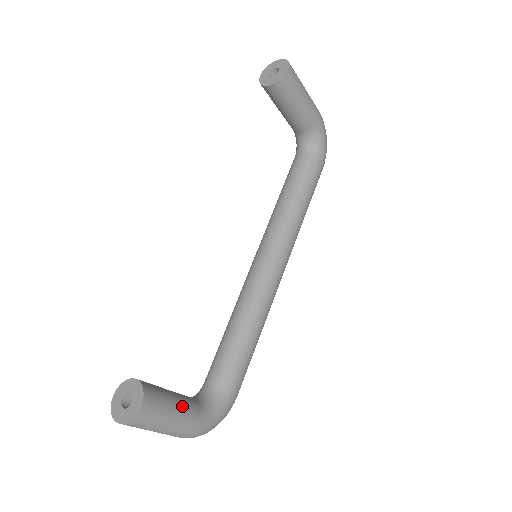
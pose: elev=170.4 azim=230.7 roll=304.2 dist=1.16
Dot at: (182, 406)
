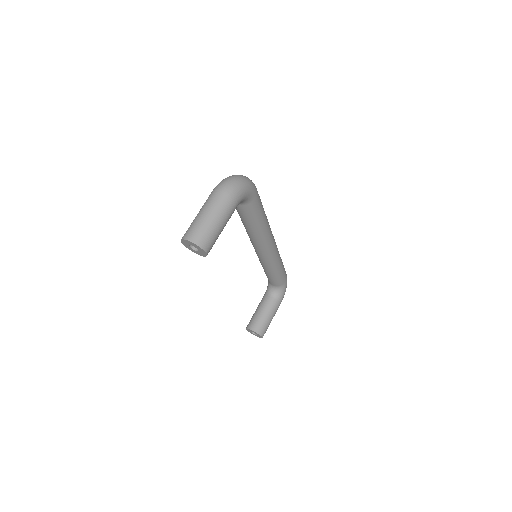
Dot at: (272, 313)
